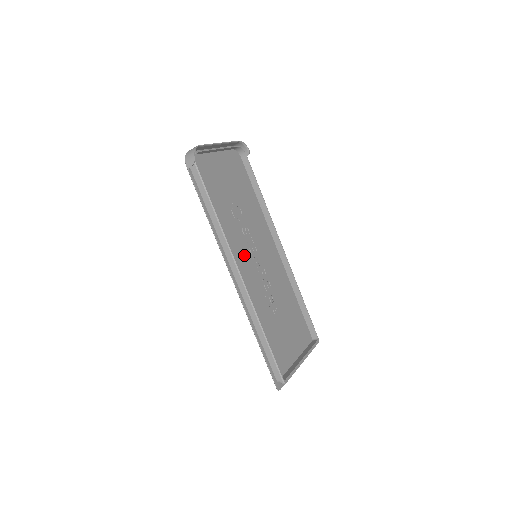
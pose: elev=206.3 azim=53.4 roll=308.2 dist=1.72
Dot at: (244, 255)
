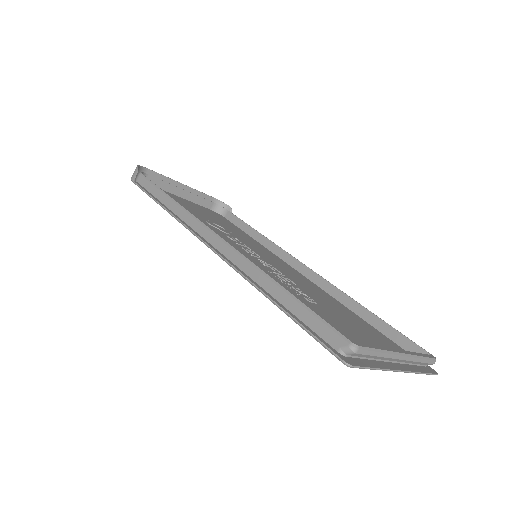
Dot at: occluded
